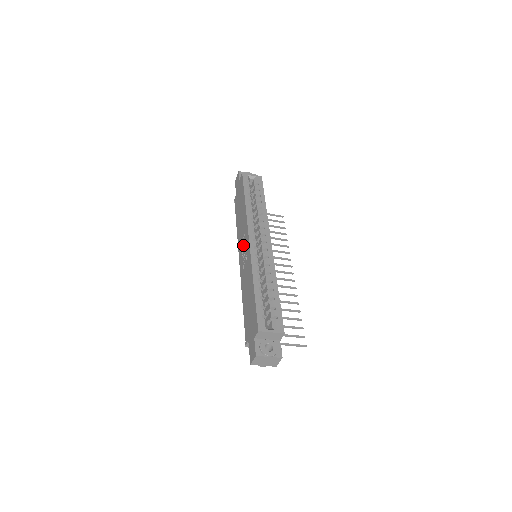
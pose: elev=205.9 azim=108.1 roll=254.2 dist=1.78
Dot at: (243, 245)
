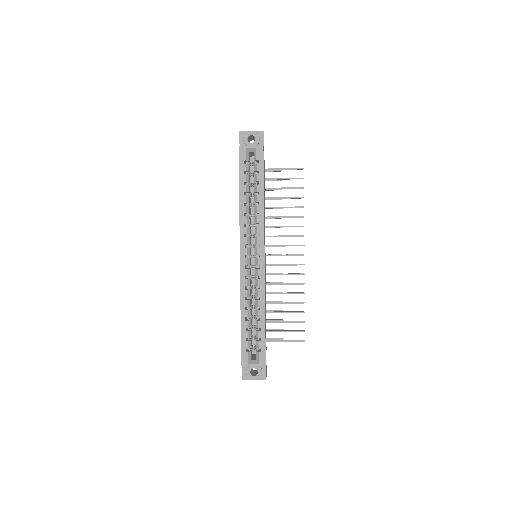
Dot at: occluded
